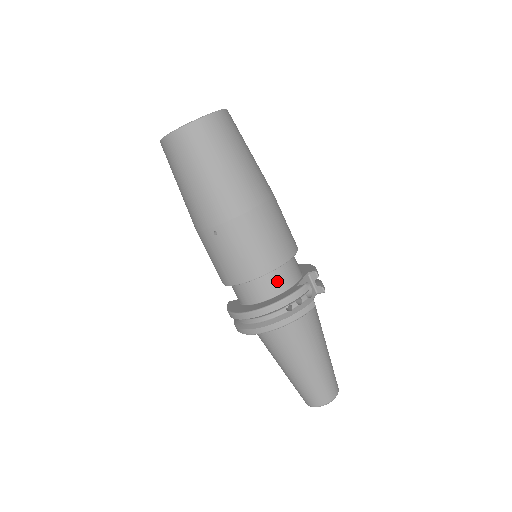
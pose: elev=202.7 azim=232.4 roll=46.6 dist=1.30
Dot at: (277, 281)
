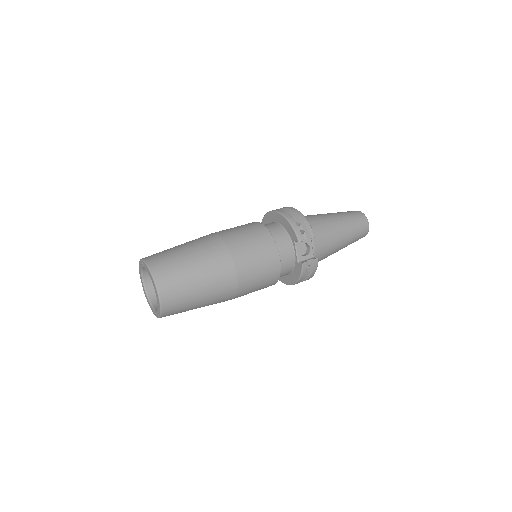
Dot at: (285, 272)
